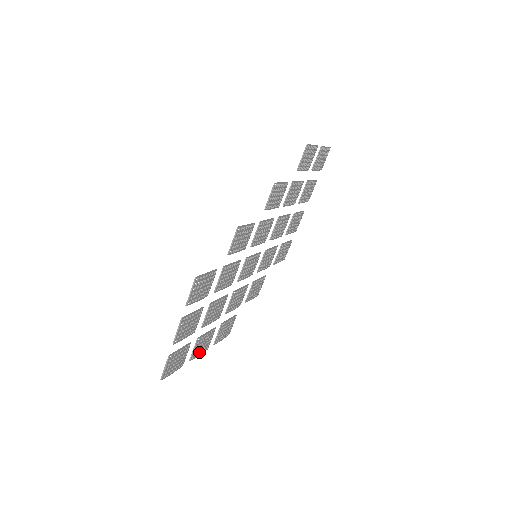
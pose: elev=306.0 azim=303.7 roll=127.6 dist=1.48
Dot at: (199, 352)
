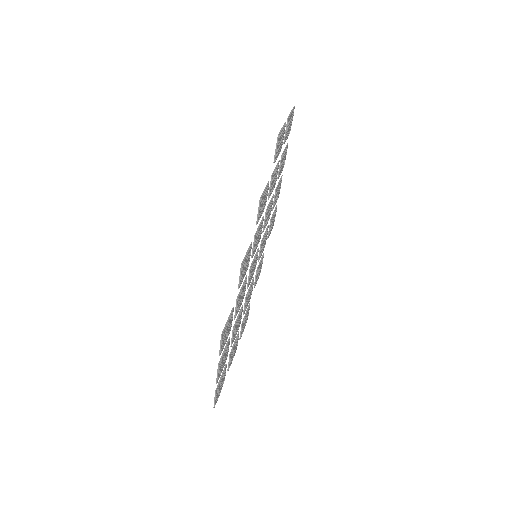
Dot at: (232, 358)
